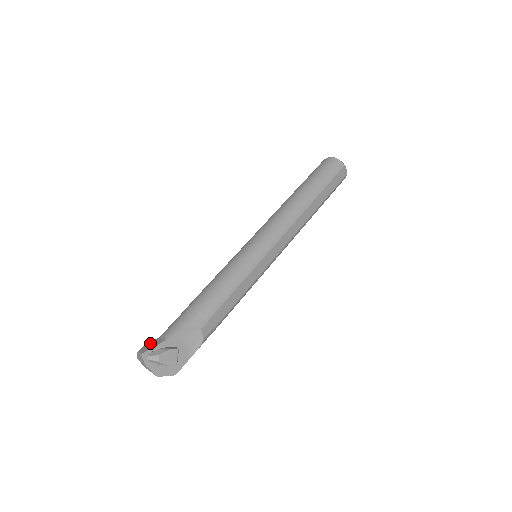
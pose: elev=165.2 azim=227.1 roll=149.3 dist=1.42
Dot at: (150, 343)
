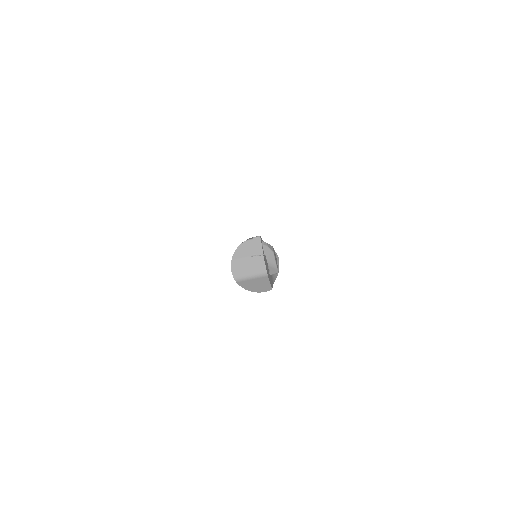
Dot at: occluded
